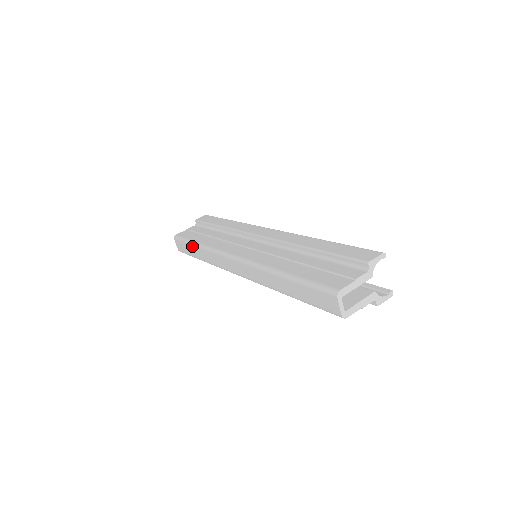
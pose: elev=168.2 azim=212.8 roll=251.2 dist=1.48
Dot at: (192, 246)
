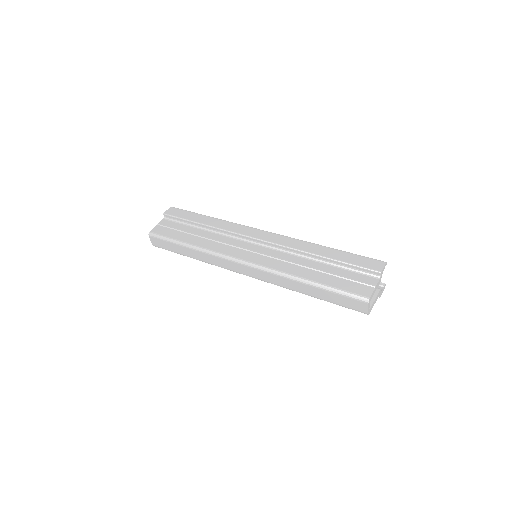
Dot at: (180, 246)
